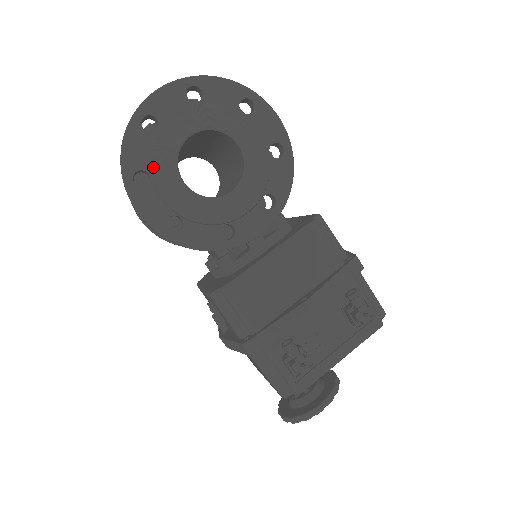
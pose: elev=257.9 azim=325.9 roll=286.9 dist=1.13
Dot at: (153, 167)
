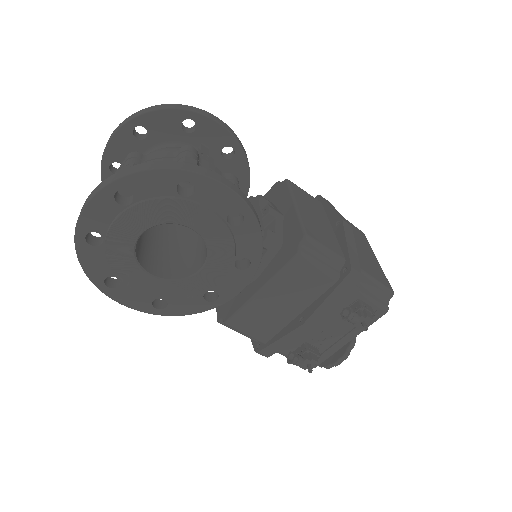
Dot at: (118, 273)
